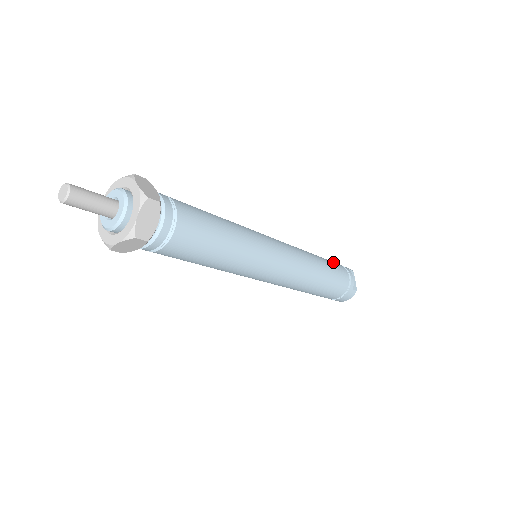
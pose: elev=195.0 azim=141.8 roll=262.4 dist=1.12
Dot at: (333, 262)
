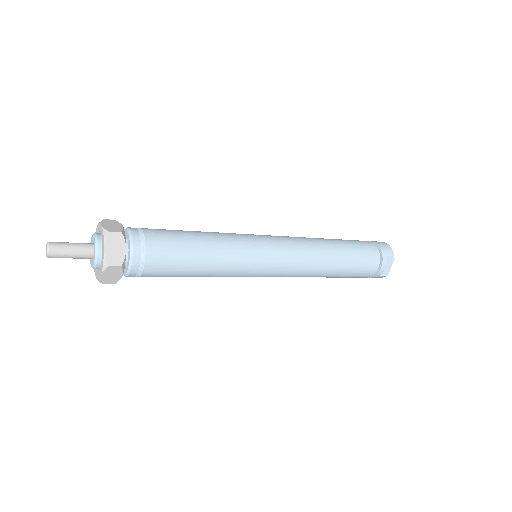
Dot at: (365, 252)
